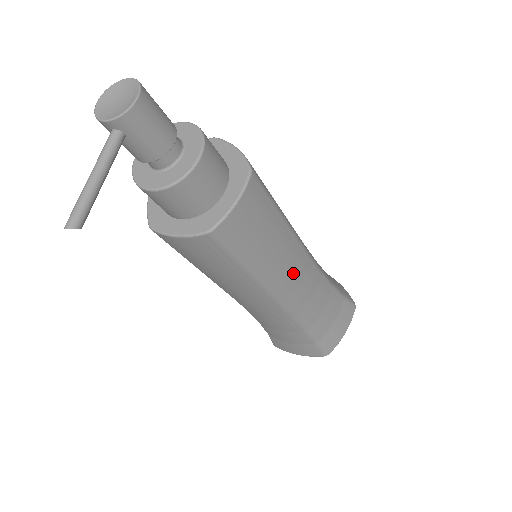
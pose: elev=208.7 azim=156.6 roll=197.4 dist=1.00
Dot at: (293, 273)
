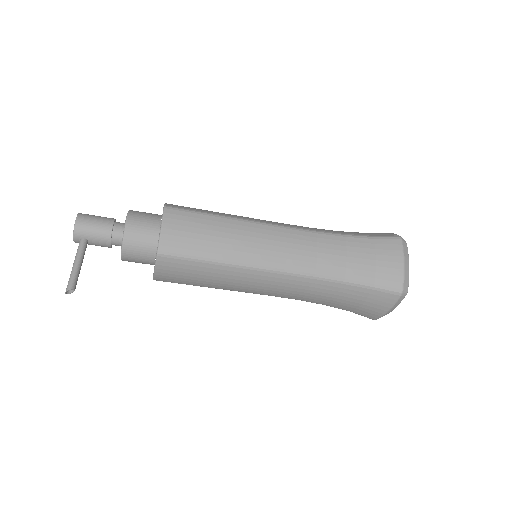
Dot at: (269, 245)
